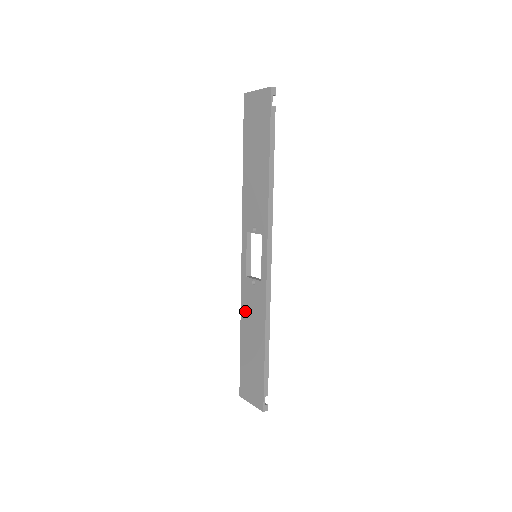
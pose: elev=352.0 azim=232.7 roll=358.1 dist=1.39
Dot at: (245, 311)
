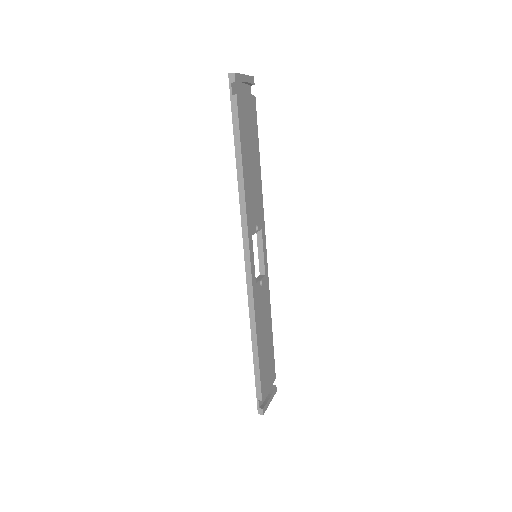
Dot at: occluded
